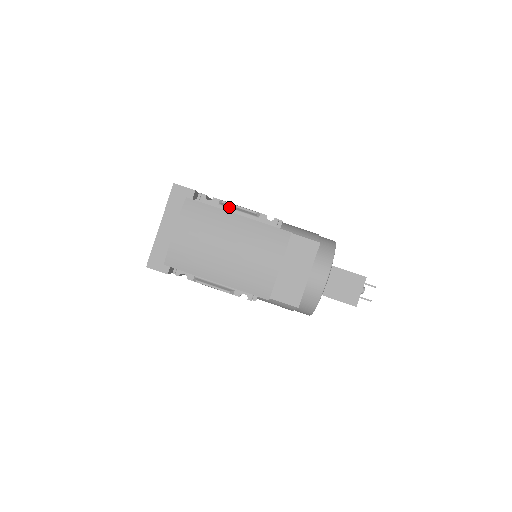
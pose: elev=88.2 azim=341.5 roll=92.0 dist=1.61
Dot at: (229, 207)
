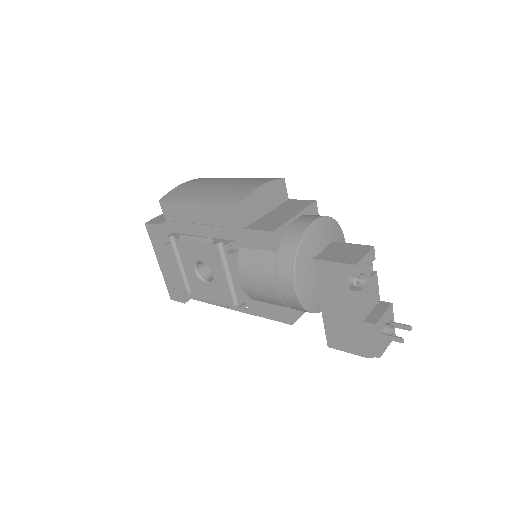
Dot at: occluded
